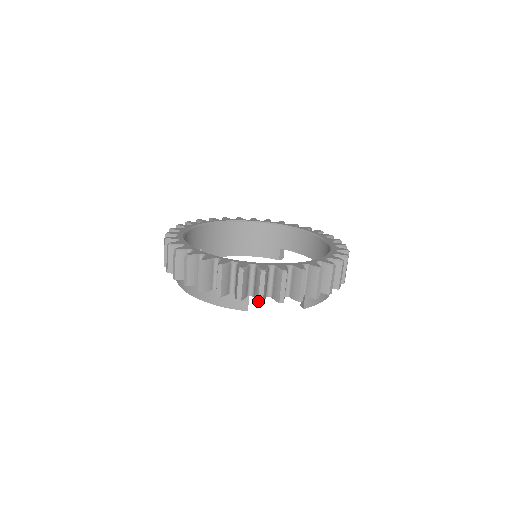
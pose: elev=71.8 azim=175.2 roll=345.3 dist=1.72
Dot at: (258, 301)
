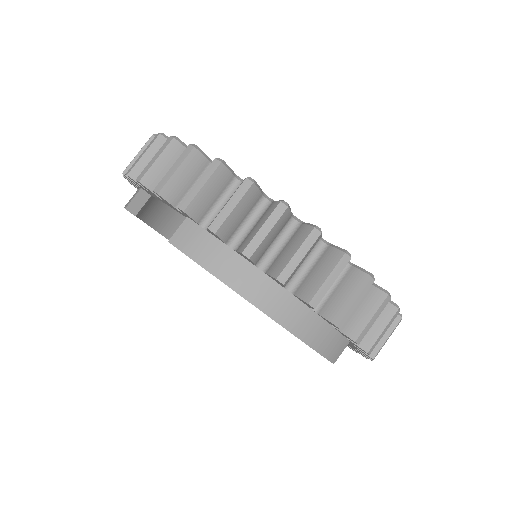
Dot at: (127, 172)
